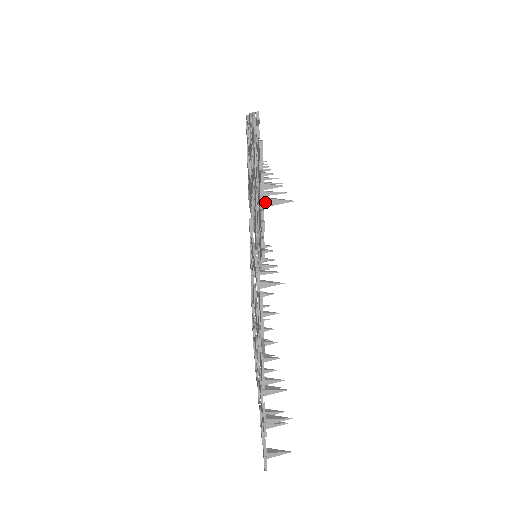
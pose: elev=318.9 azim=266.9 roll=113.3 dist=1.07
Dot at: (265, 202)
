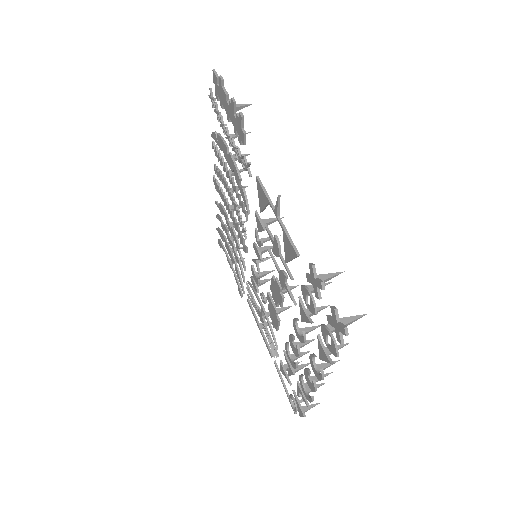
Dot at: occluded
